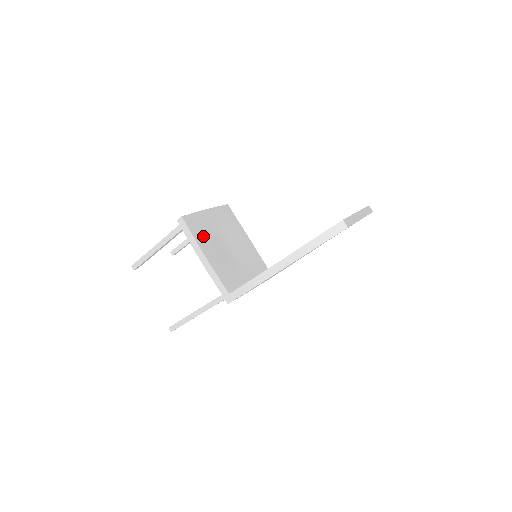
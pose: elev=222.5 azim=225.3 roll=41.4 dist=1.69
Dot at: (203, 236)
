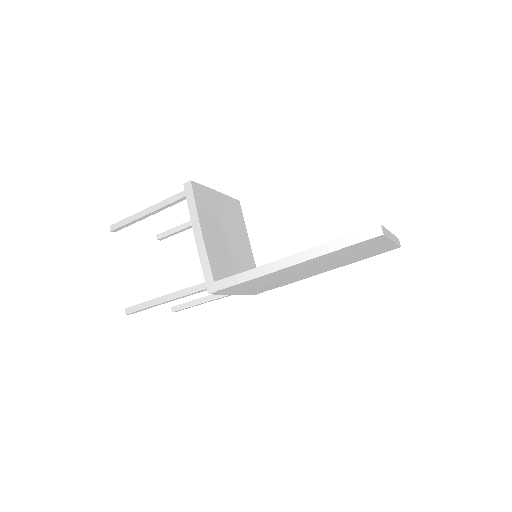
Dot at: (206, 212)
